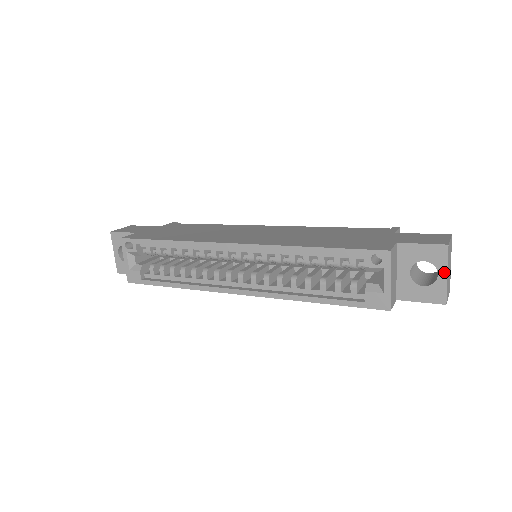
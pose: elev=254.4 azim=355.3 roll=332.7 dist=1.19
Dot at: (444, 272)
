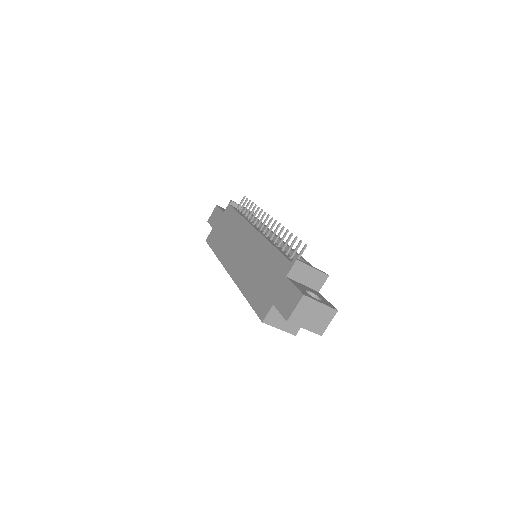
Dot at: (302, 327)
